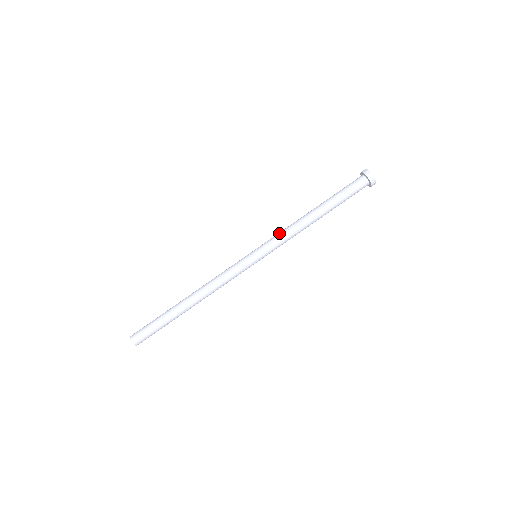
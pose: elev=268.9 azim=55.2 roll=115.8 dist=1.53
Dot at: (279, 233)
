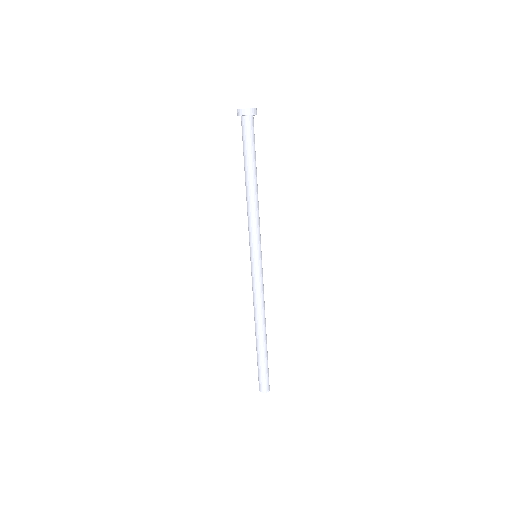
Dot at: (253, 226)
